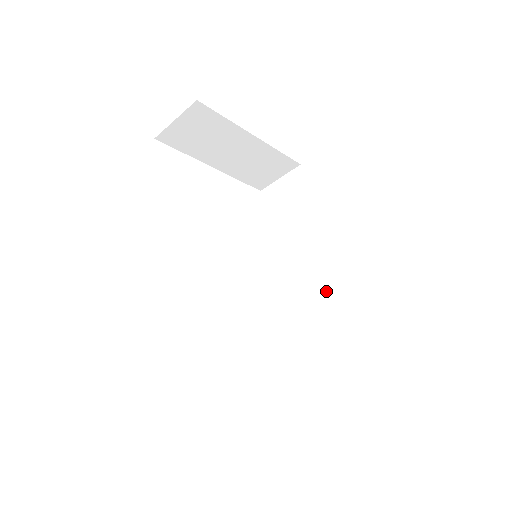
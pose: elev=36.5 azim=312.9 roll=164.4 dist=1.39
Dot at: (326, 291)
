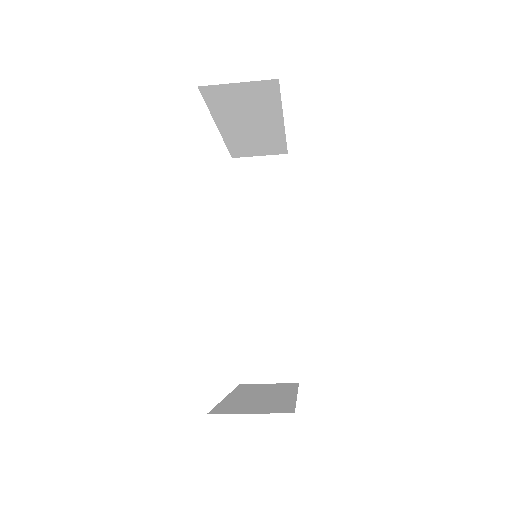
Dot at: (284, 293)
